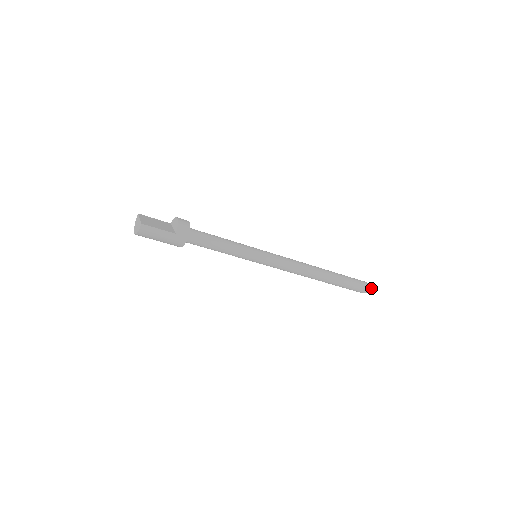
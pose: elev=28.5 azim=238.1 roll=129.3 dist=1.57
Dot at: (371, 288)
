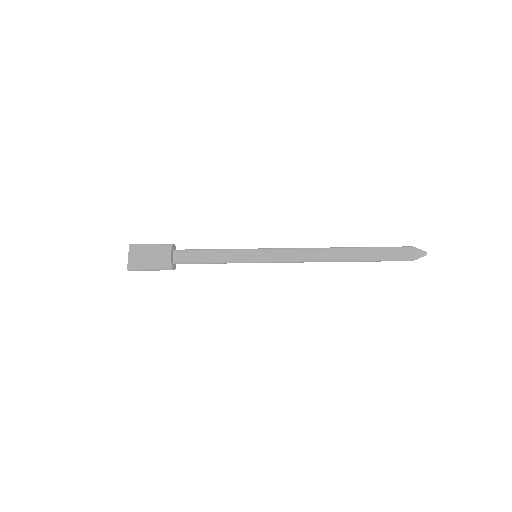
Dot at: (423, 255)
